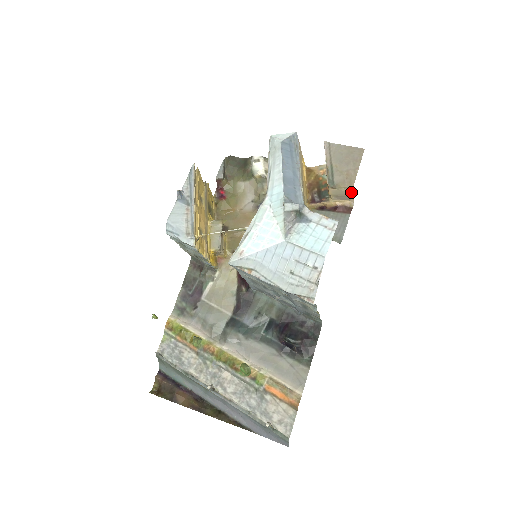
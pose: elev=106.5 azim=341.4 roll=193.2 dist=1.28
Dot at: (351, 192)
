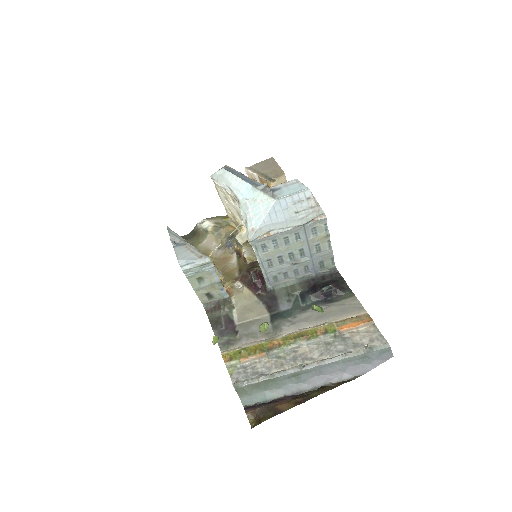
Dot at: (285, 180)
